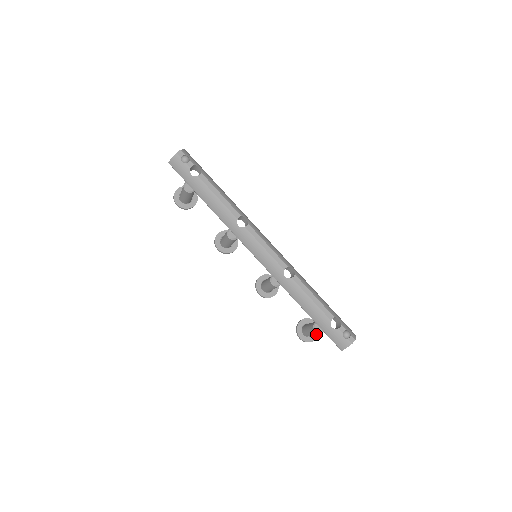
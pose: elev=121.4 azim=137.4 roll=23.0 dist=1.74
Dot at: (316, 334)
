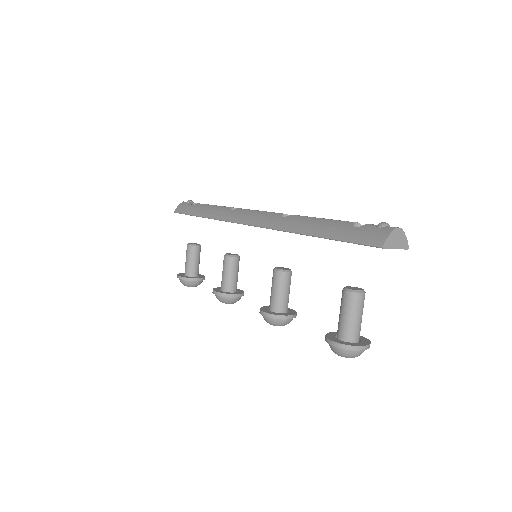
Dot at: (353, 308)
